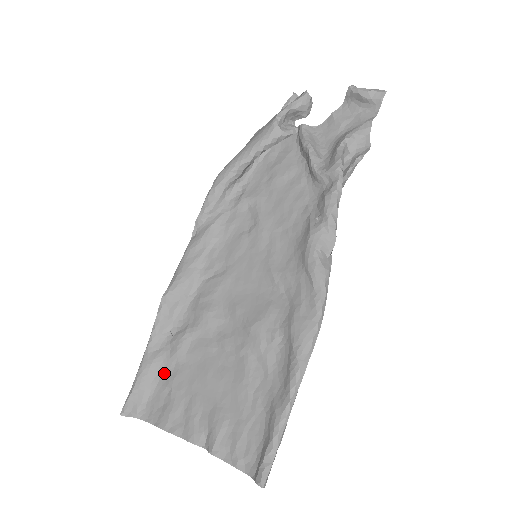
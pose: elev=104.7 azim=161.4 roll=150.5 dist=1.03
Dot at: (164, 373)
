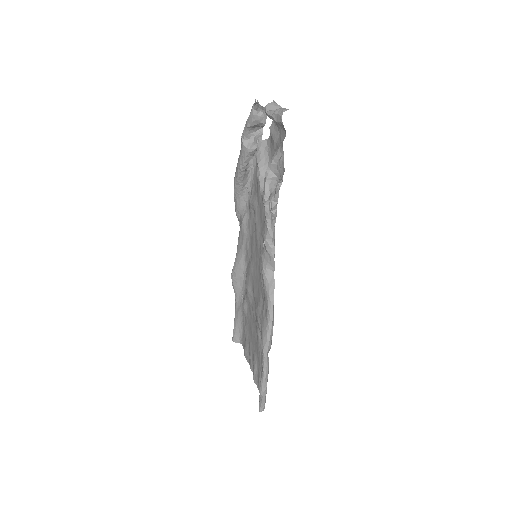
Dot at: (243, 321)
